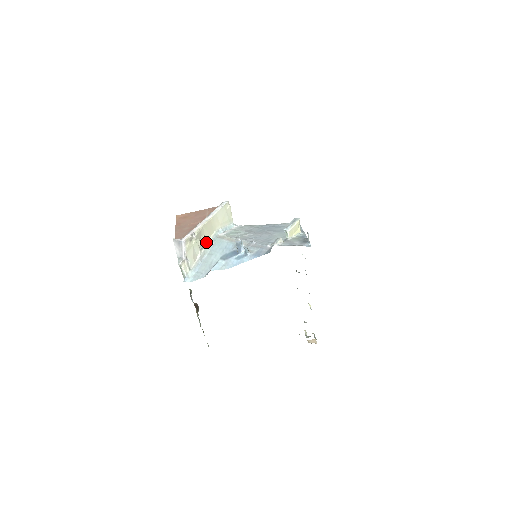
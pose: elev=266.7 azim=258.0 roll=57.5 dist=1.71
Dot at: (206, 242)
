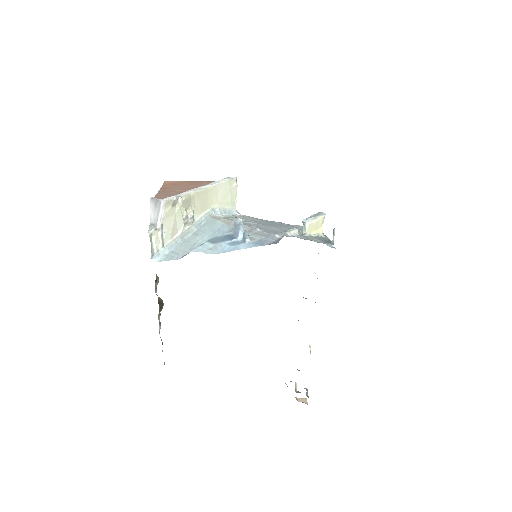
Dot at: (194, 218)
